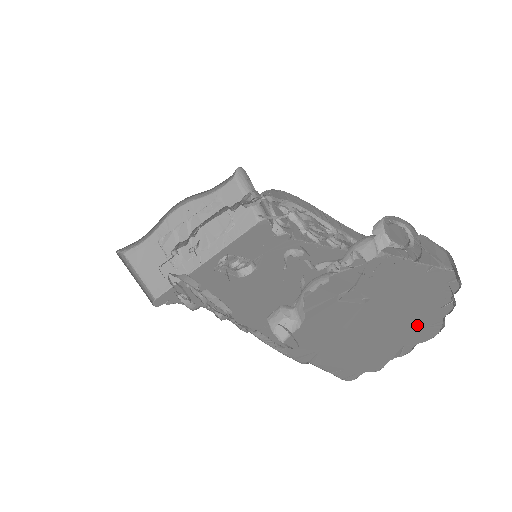
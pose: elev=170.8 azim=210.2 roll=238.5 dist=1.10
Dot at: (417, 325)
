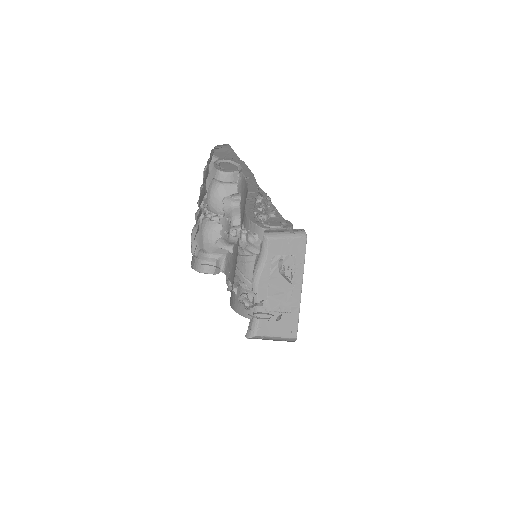
Dot at: occluded
